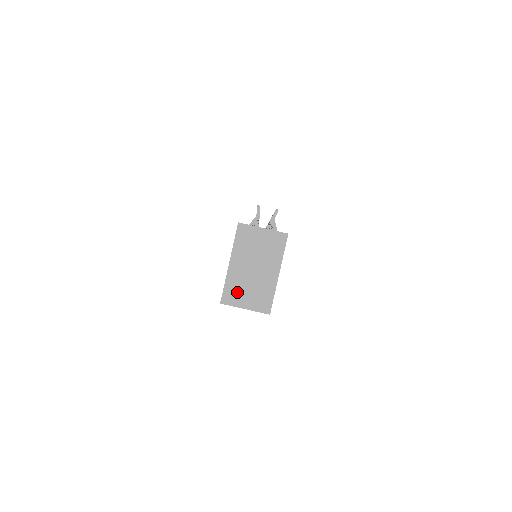
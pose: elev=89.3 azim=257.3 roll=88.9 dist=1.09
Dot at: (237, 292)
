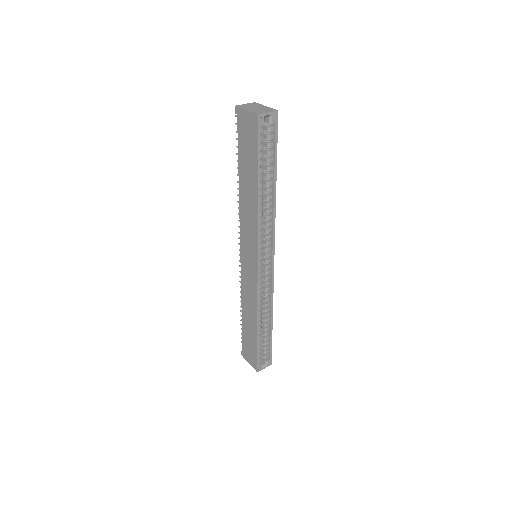
Dot at: (259, 112)
